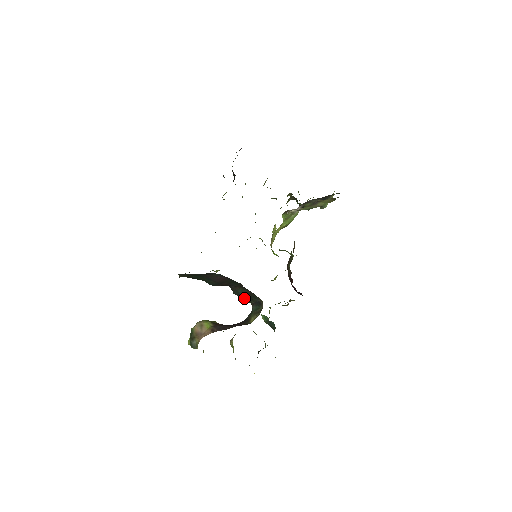
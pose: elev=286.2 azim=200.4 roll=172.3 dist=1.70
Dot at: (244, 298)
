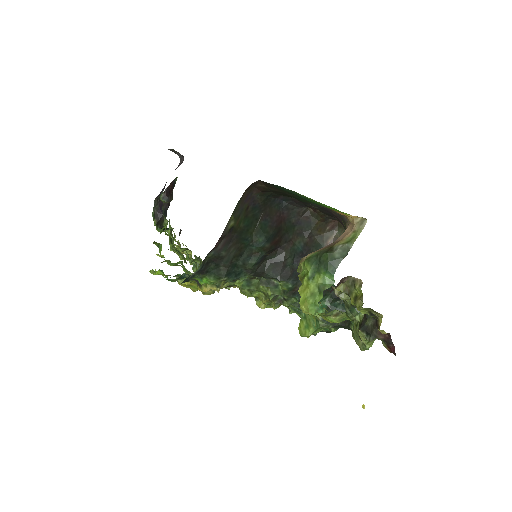
Dot at: occluded
